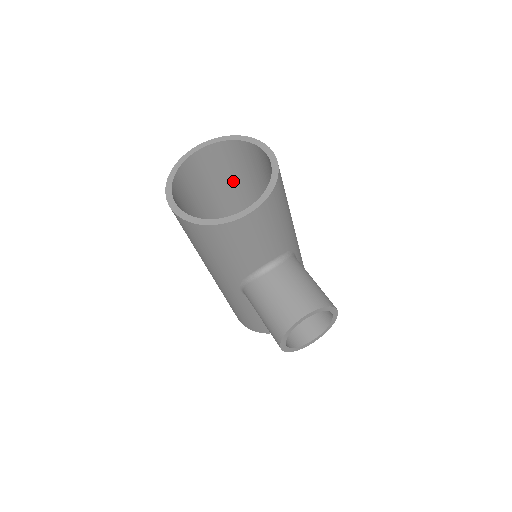
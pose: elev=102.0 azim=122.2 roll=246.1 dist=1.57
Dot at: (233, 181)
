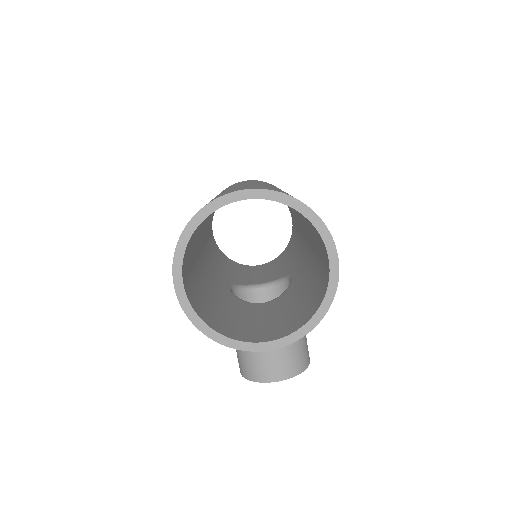
Dot at: occluded
